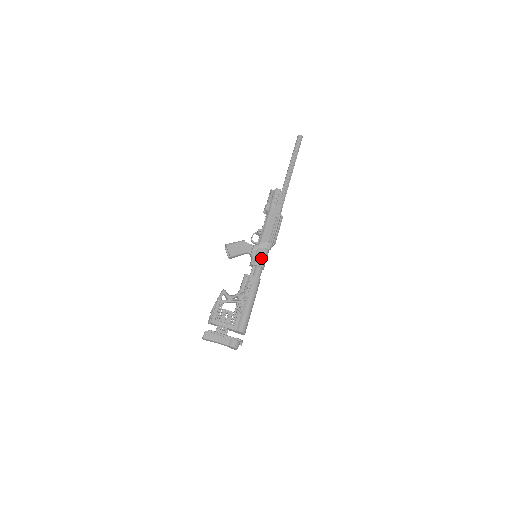
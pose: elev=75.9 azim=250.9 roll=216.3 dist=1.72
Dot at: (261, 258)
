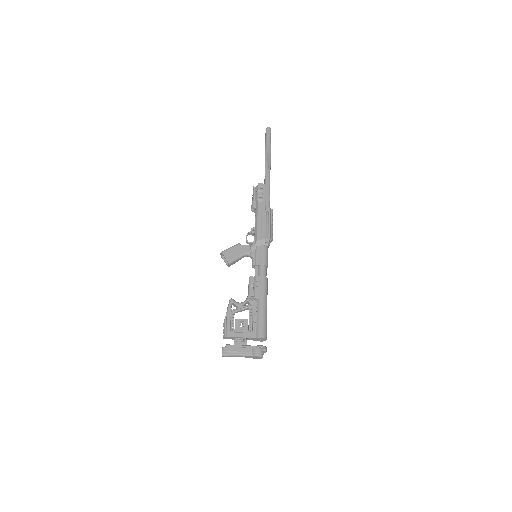
Dot at: (262, 256)
